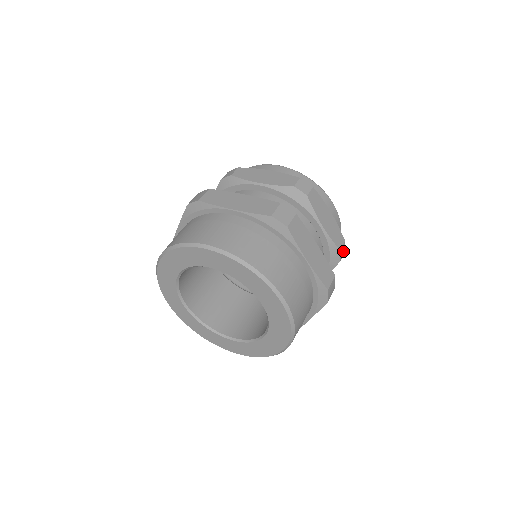
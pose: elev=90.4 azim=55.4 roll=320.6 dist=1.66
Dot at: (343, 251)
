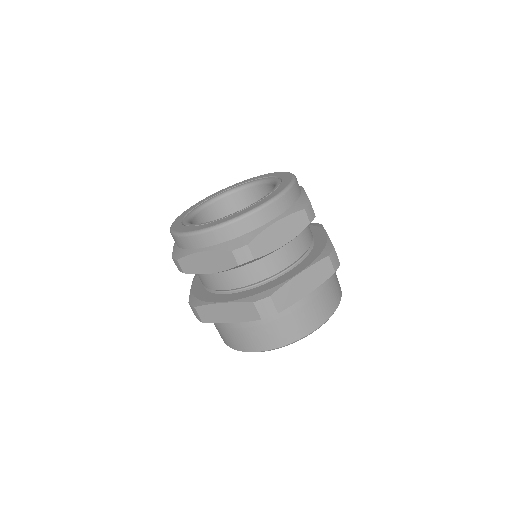
Dot at: (310, 210)
